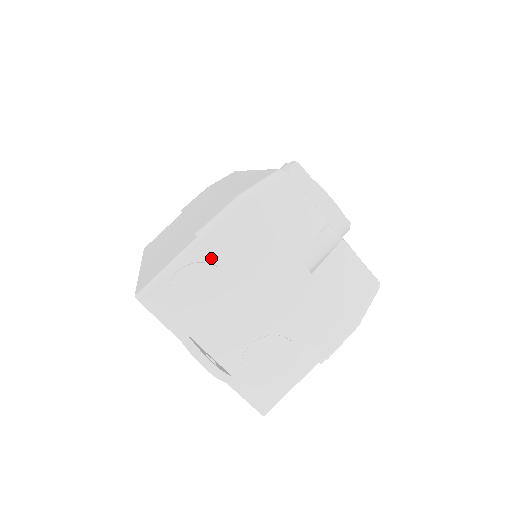
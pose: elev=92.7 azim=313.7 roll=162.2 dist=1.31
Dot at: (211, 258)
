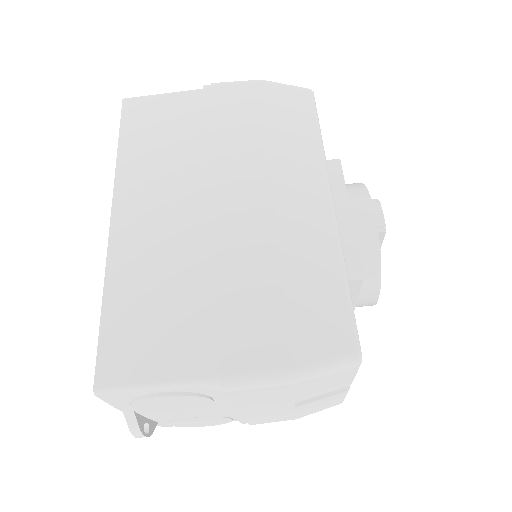
Dot at: (209, 393)
